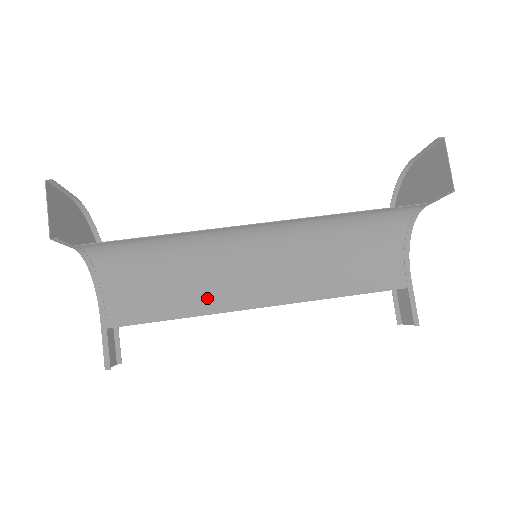
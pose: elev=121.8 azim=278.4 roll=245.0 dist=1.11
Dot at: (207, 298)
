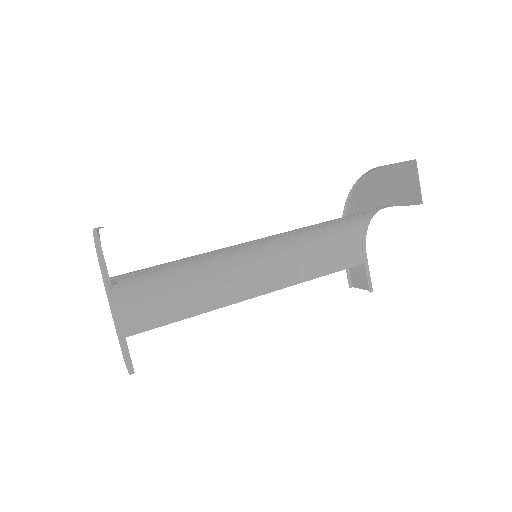
Dot at: (212, 295)
